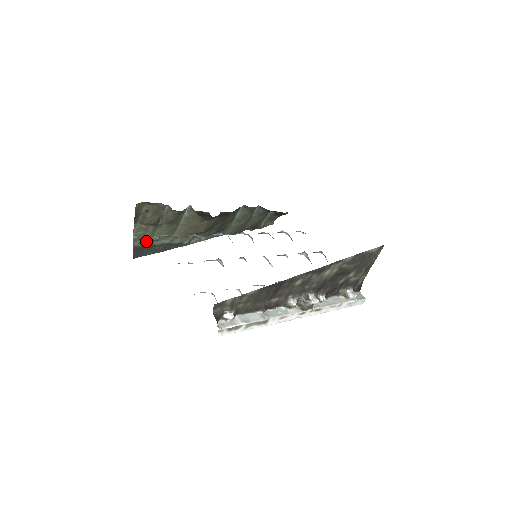
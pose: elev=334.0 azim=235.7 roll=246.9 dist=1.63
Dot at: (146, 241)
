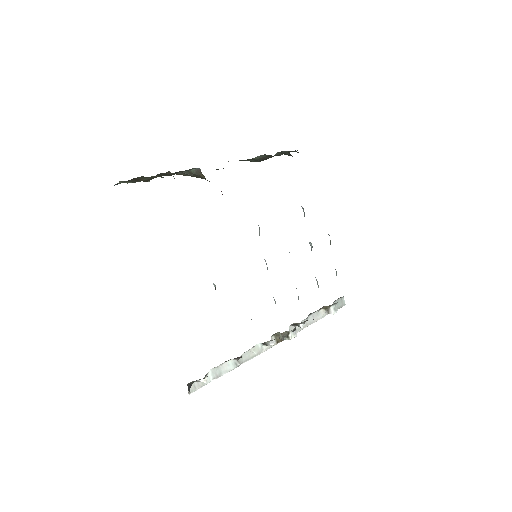
Dot at: occluded
